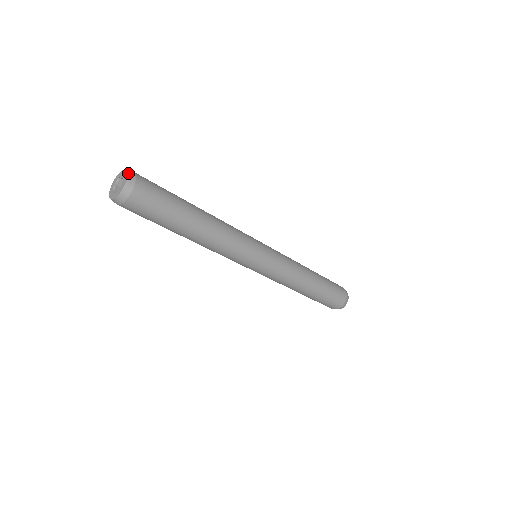
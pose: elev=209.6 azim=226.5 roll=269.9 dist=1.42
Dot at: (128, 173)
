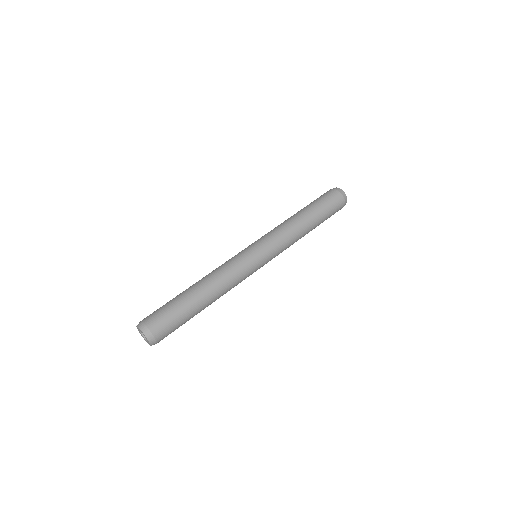
Dot at: (142, 331)
